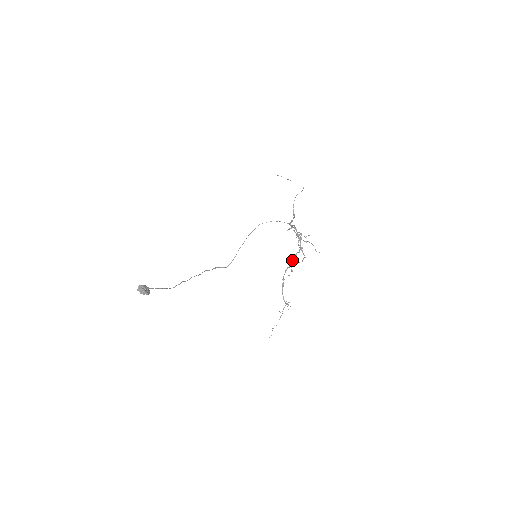
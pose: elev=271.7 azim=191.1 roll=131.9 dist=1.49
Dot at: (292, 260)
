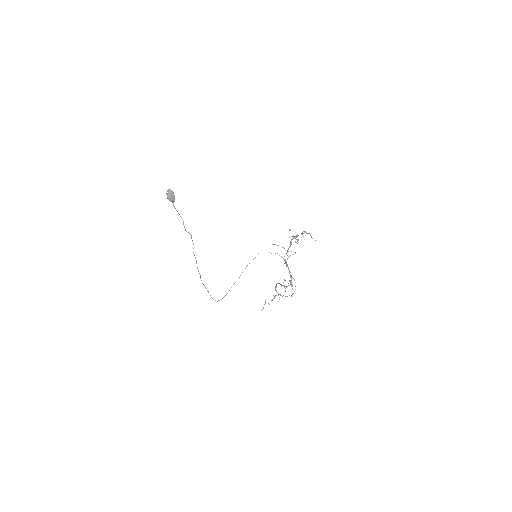
Dot at: occluded
